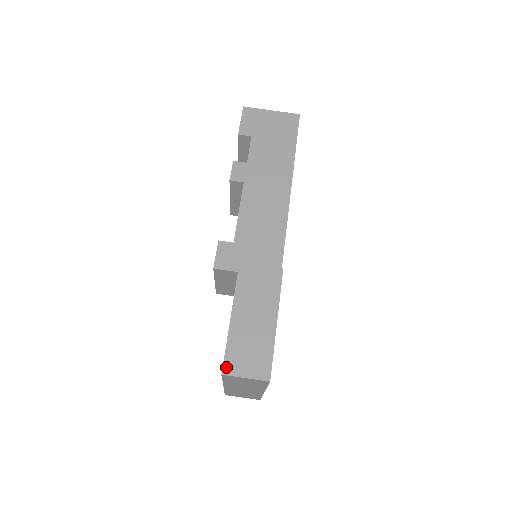
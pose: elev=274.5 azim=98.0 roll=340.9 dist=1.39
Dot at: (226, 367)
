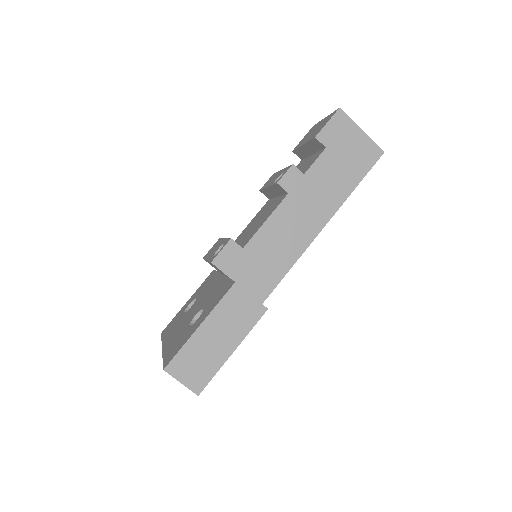
Dot at: (171, 366)
